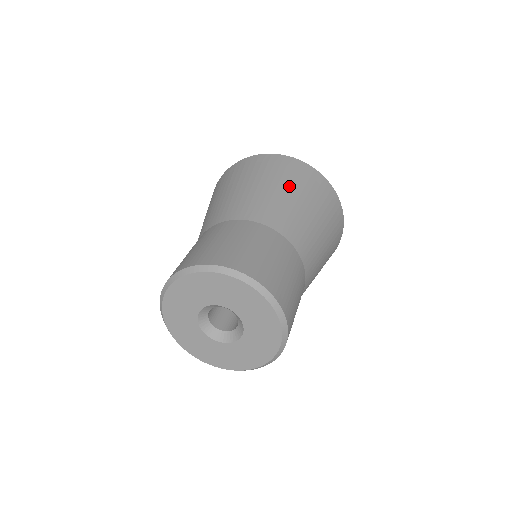
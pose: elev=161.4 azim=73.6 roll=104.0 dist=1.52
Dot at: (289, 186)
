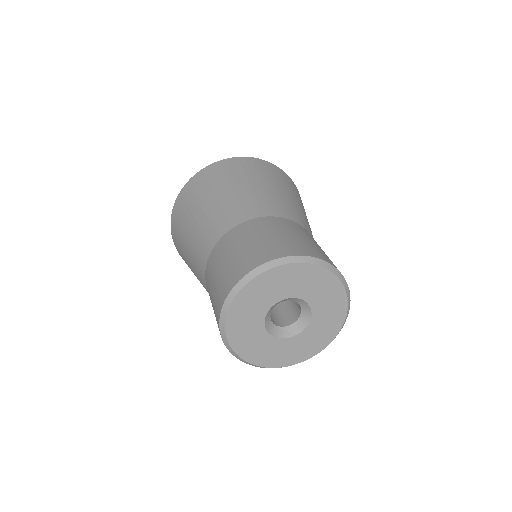
Dot at: (269, 181)
